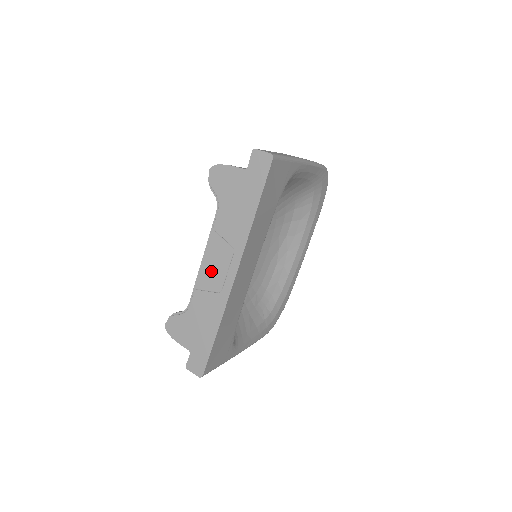
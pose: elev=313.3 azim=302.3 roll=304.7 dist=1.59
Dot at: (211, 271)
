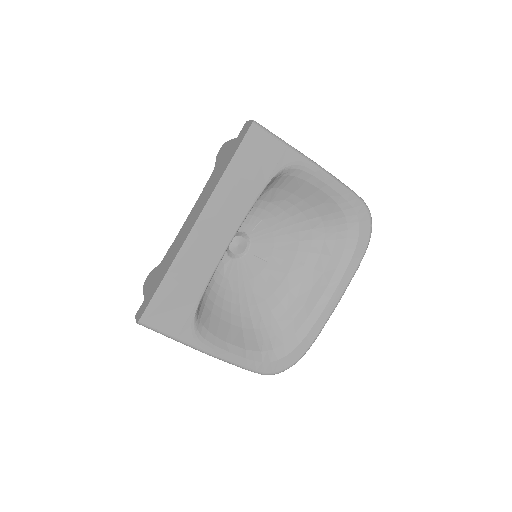
Dot at: (187, 225)
